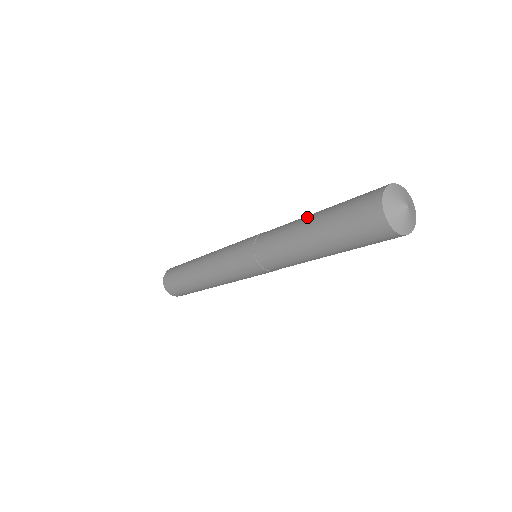
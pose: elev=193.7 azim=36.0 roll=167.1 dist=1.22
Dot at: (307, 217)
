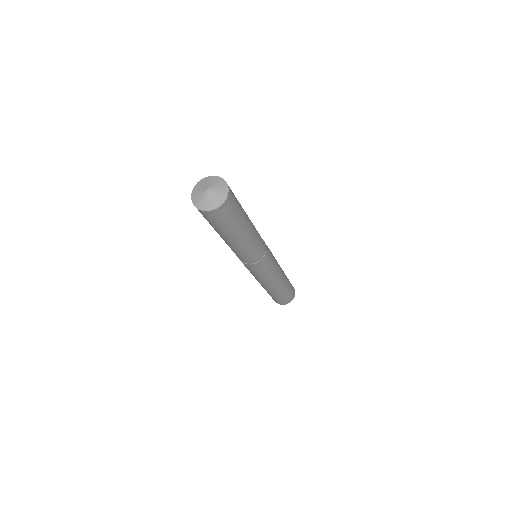
Dot at: occluded
